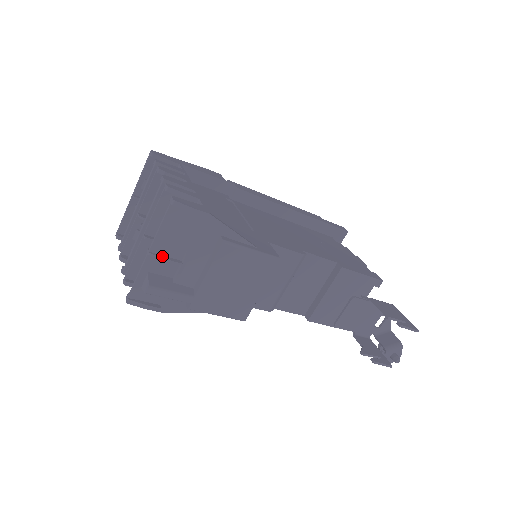
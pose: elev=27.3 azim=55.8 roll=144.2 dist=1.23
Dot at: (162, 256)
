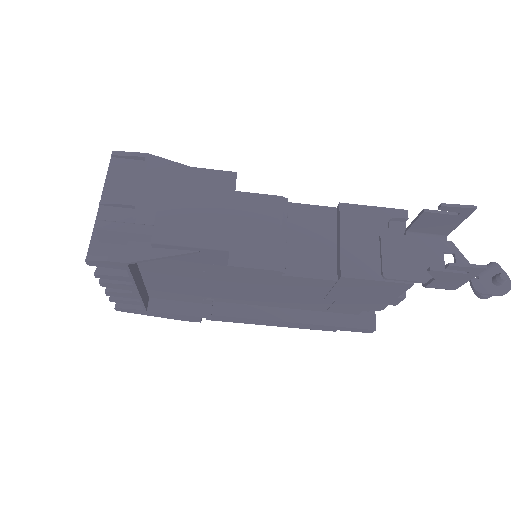
Dot at: (113, 203)
